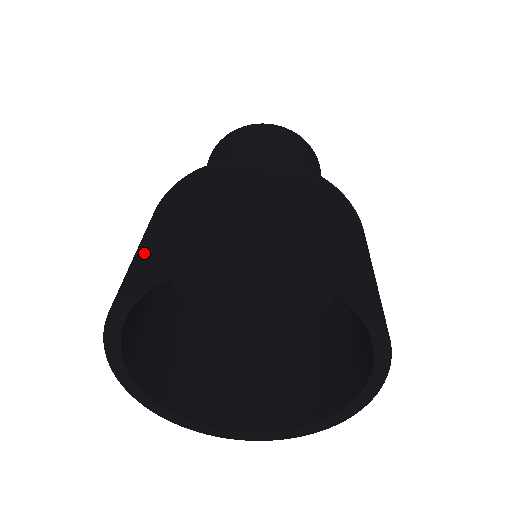
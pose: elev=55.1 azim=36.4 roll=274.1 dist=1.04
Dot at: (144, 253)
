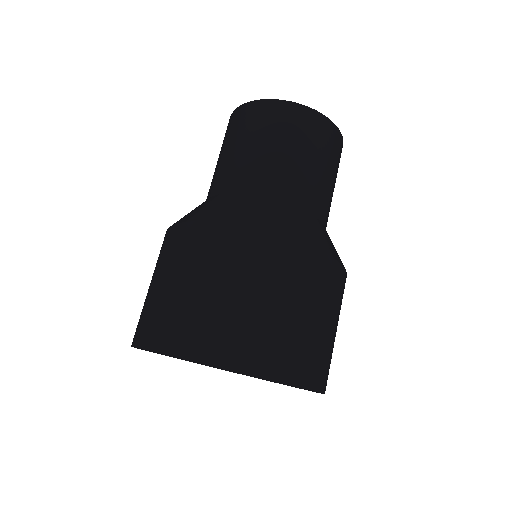
Dot at: (146, 317)
